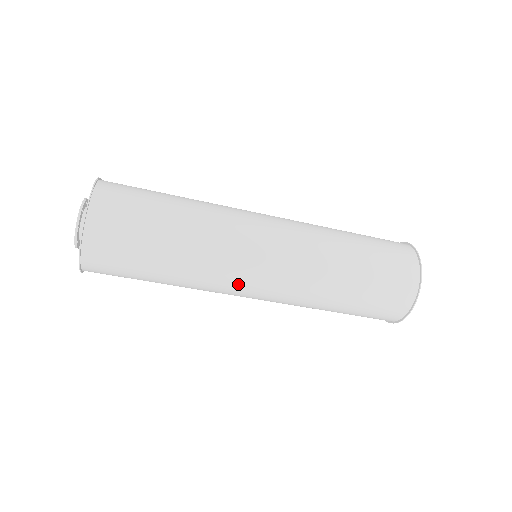
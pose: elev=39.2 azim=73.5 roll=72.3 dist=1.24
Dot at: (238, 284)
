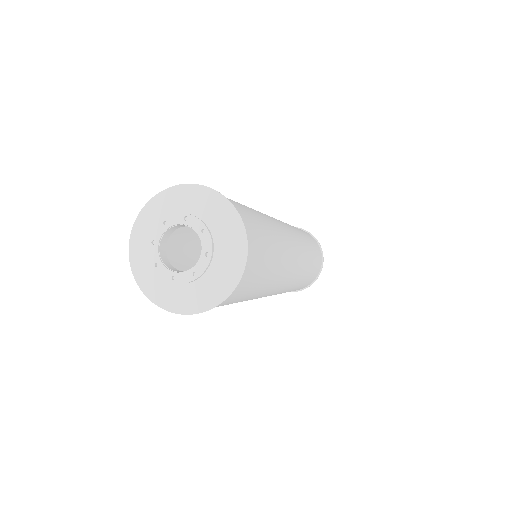
Dot at: (280, 287)
